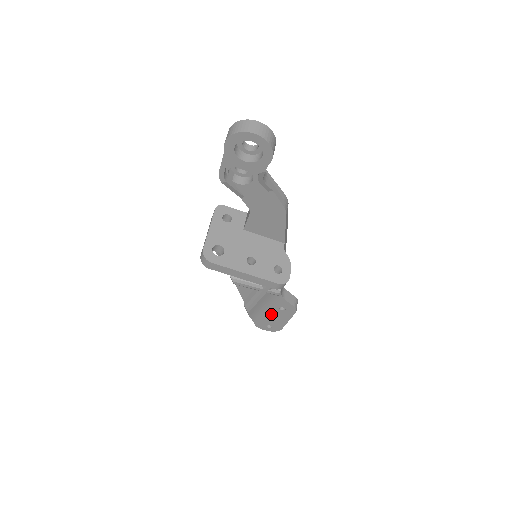
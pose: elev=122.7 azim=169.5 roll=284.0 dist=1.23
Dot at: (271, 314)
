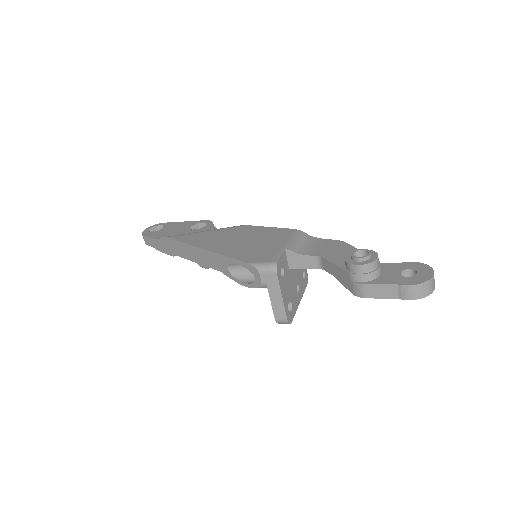
Dot at: occluded
